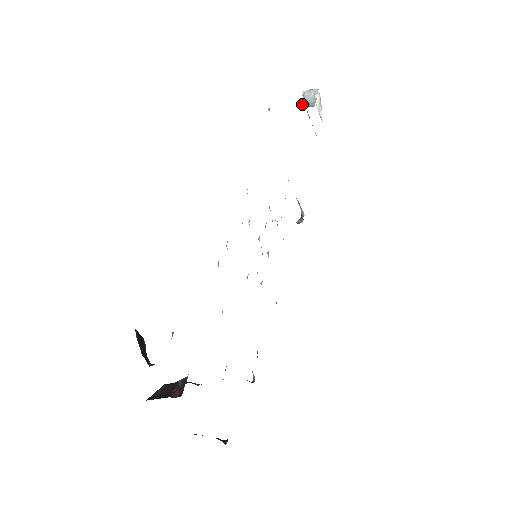
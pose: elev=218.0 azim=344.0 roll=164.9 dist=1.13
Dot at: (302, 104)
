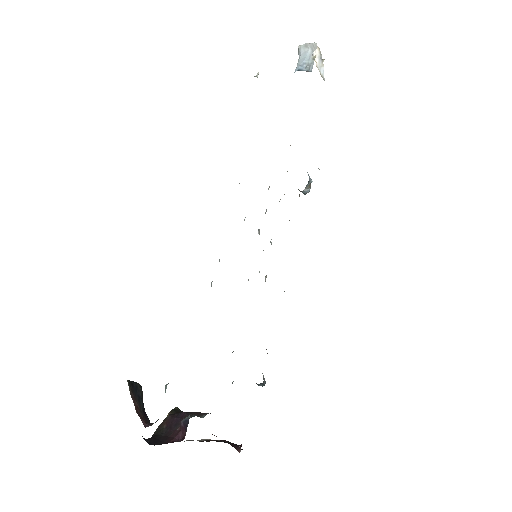
Dot at: (297, 66)
